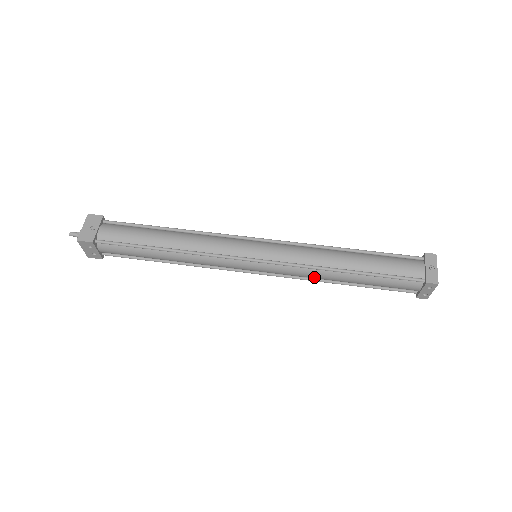
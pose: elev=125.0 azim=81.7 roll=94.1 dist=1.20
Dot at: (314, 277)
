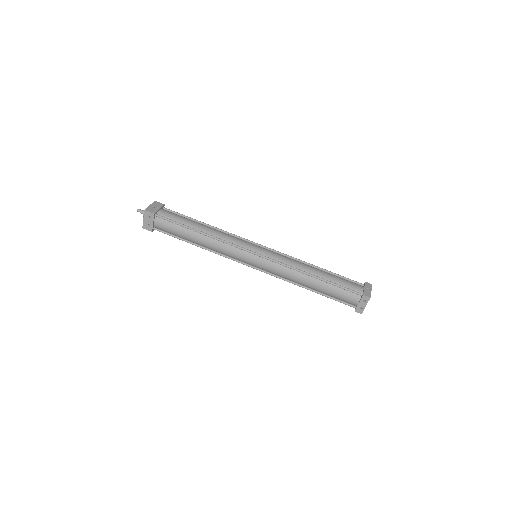
Dot at: (291, 277)
